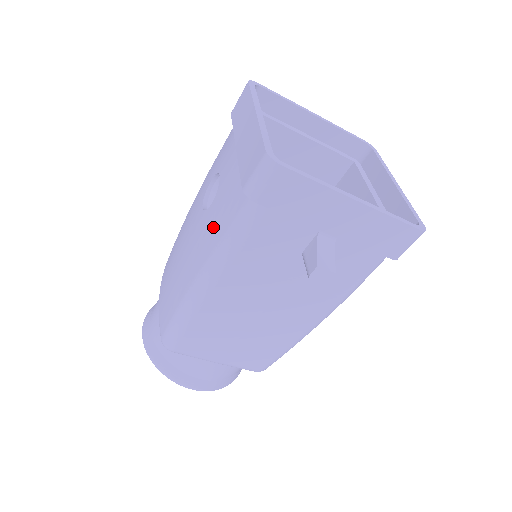
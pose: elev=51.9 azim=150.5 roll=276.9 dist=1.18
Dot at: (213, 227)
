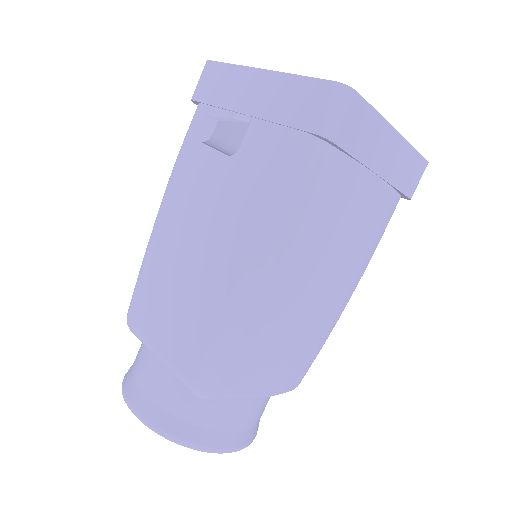
Dot at: occluded
